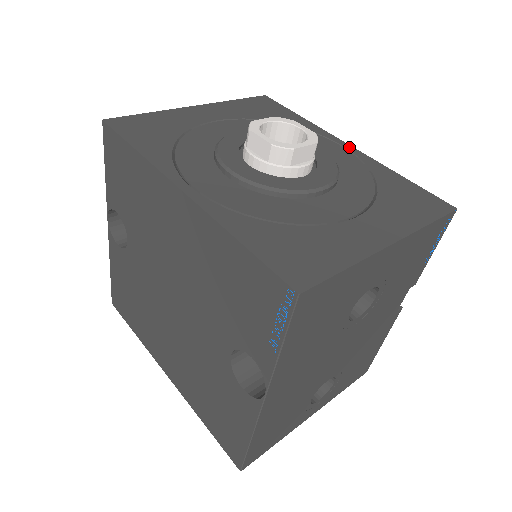
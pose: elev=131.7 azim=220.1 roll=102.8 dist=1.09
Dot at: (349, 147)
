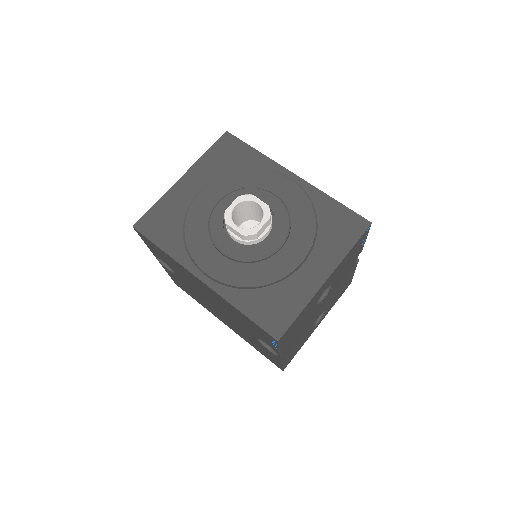
Dot at: (296, 178)
